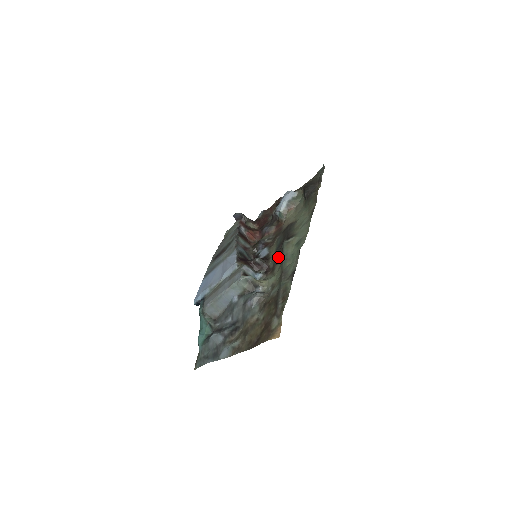
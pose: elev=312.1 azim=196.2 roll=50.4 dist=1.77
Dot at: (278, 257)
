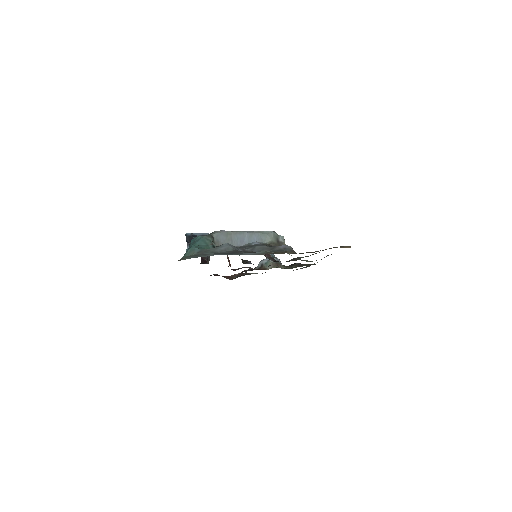
Dot at: occluded
